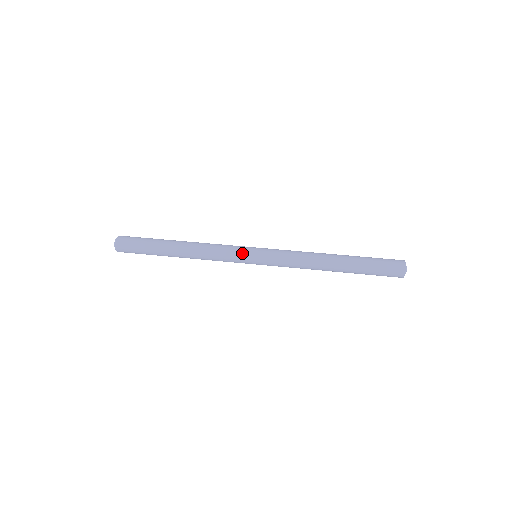
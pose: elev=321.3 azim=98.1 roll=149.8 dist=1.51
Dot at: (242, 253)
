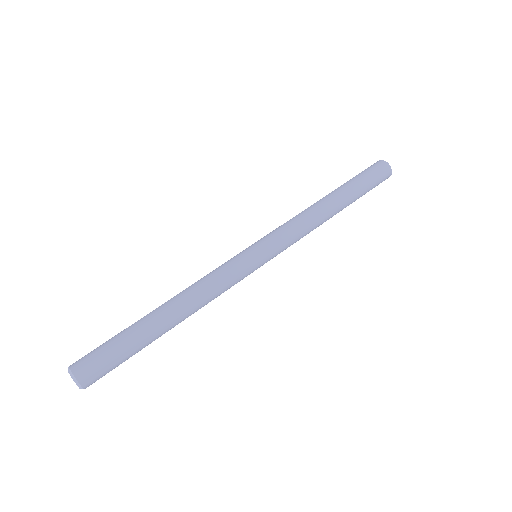
Dot at: (250, 273)
